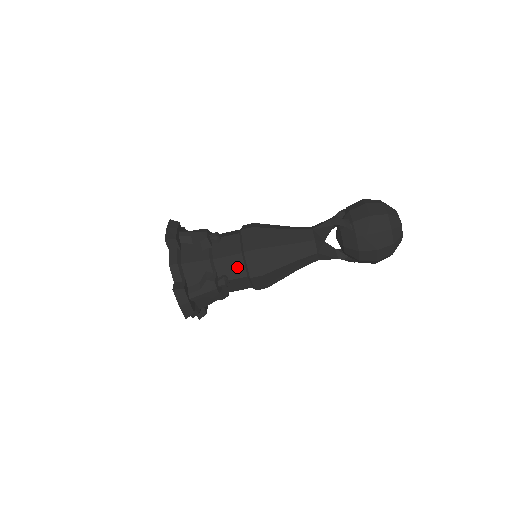
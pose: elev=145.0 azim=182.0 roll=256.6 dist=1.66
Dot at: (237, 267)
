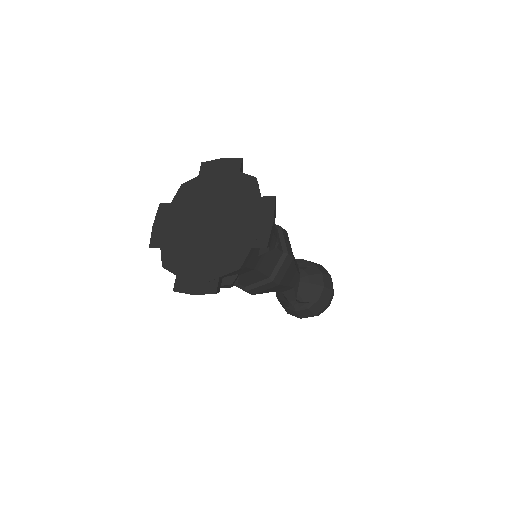
Dot at: occluded
